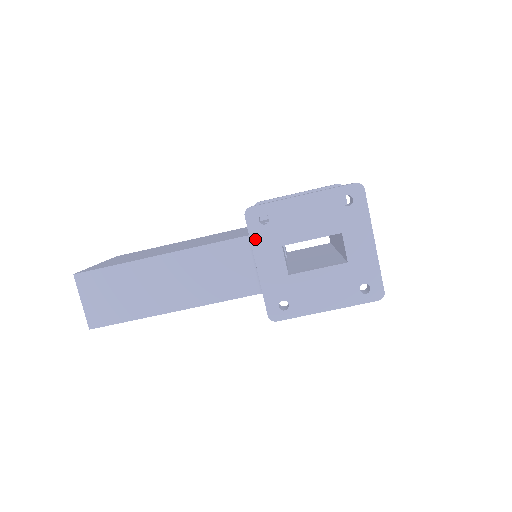
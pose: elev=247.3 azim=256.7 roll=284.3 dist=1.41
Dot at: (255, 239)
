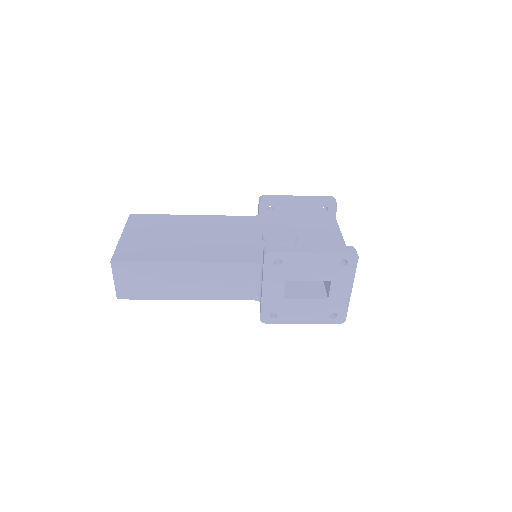
Dot at: (267, 273)
